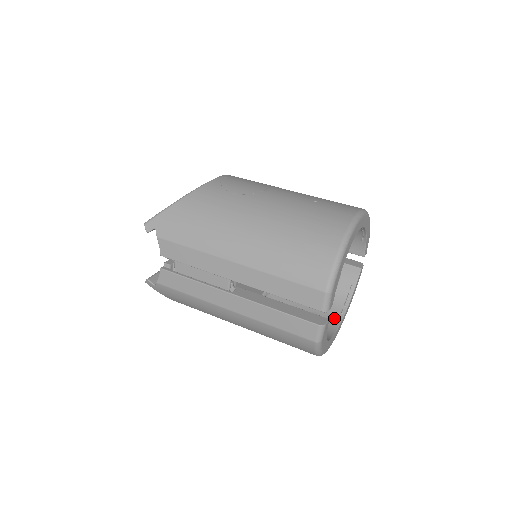
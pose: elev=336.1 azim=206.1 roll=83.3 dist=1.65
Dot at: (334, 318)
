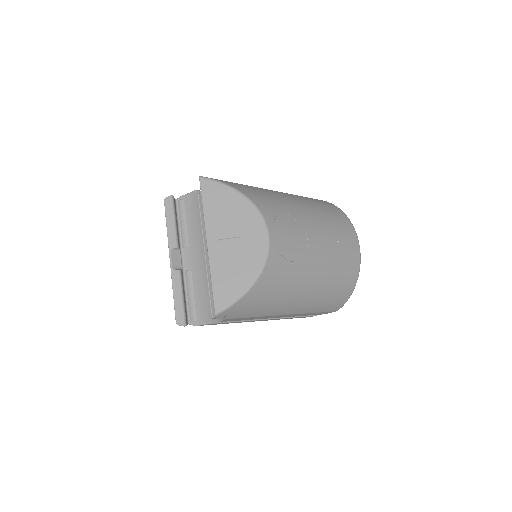
Dot at: occluded
